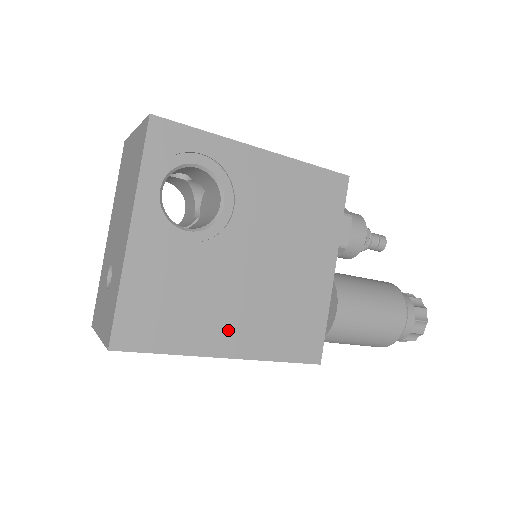
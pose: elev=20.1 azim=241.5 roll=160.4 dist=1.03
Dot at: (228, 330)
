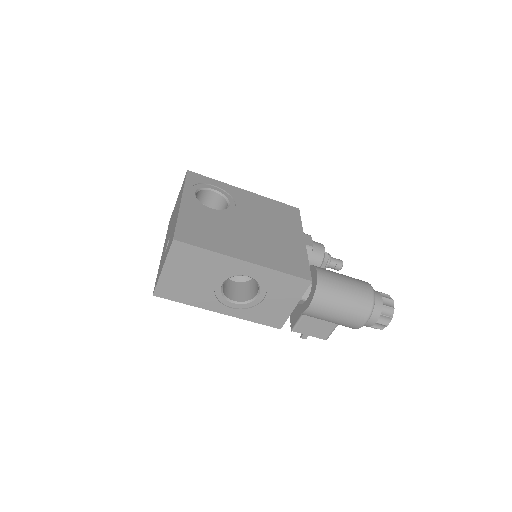
Dot at: (243, 249)
